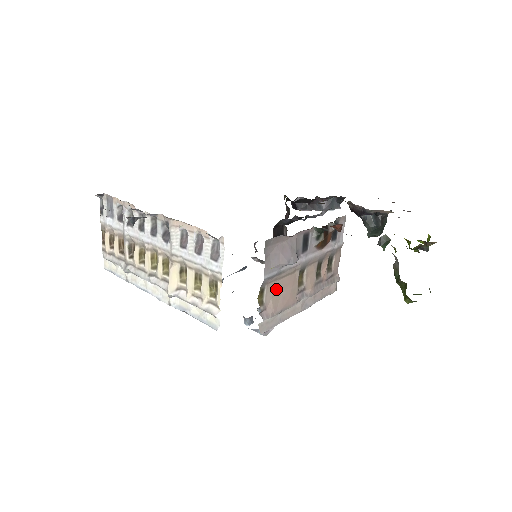
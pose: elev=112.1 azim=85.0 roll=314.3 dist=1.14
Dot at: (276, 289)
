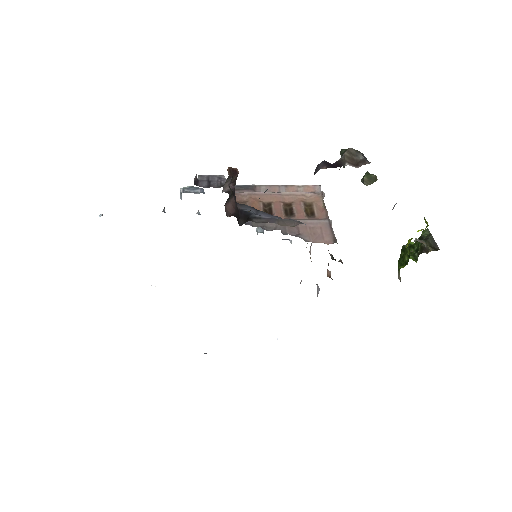
Dot at: occluded
